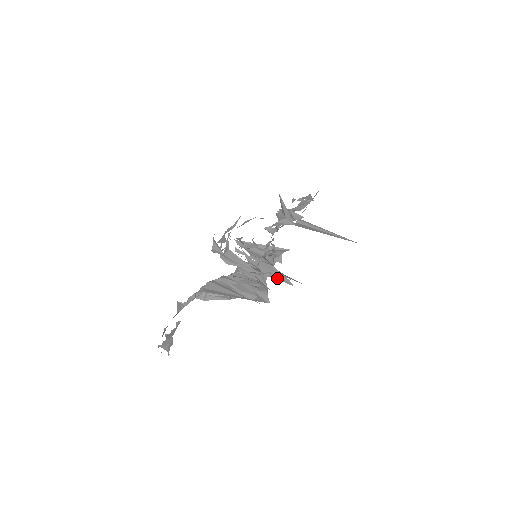
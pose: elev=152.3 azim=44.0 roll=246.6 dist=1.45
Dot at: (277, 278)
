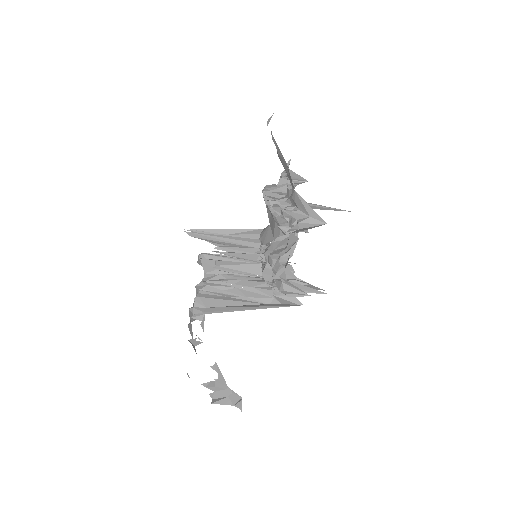
Dot at: occluded
